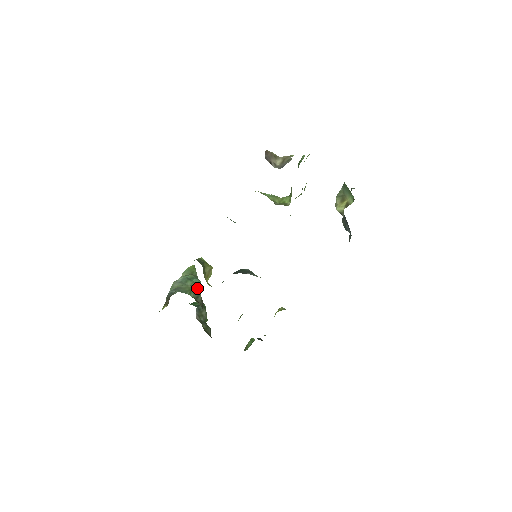
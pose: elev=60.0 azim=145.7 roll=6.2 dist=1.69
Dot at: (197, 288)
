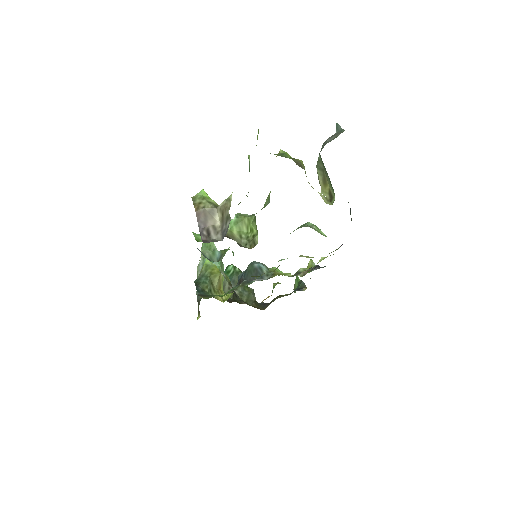
Dot at: occluded
